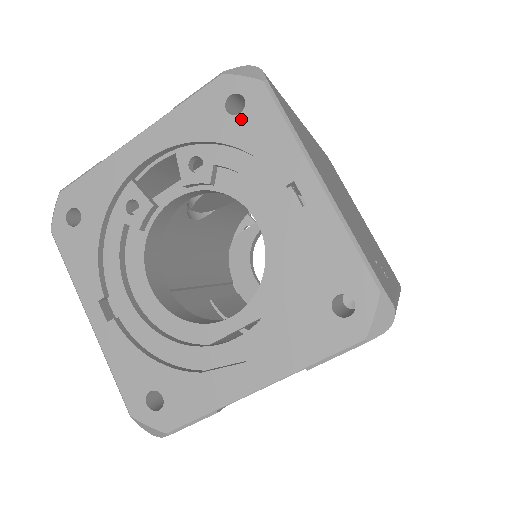
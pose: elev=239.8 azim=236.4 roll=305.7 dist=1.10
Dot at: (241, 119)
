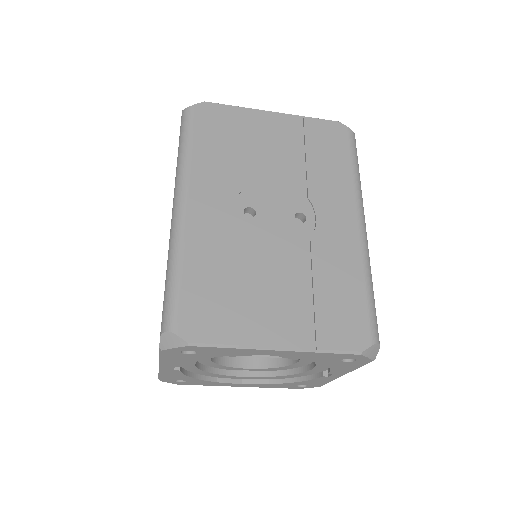
Dot at: (343, 363)
